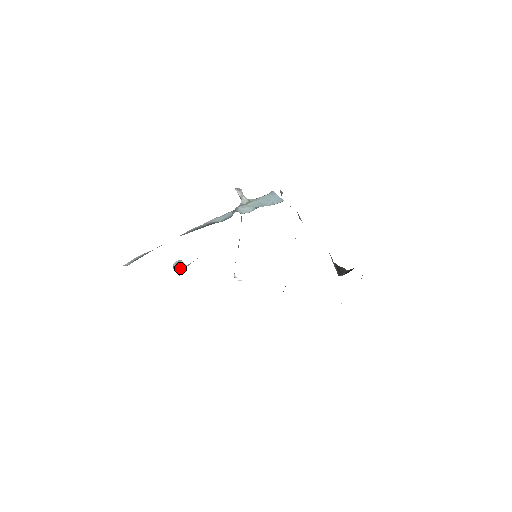
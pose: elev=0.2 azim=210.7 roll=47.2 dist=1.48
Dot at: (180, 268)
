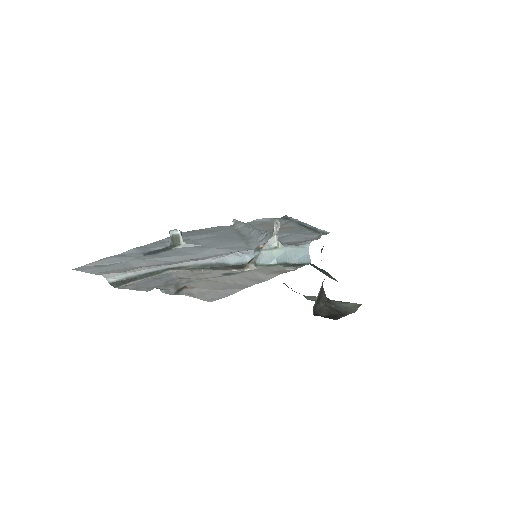
Dot at: (174, 241)
